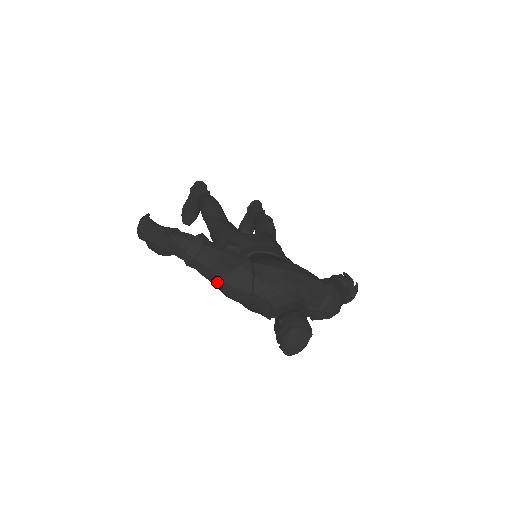
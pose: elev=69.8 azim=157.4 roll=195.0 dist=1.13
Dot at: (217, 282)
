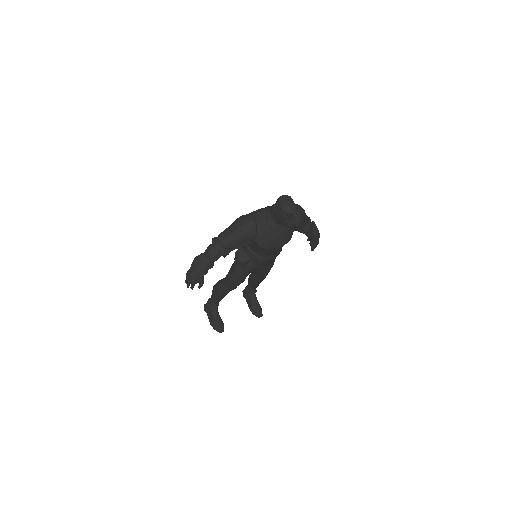
Dot at: (238, 234)
